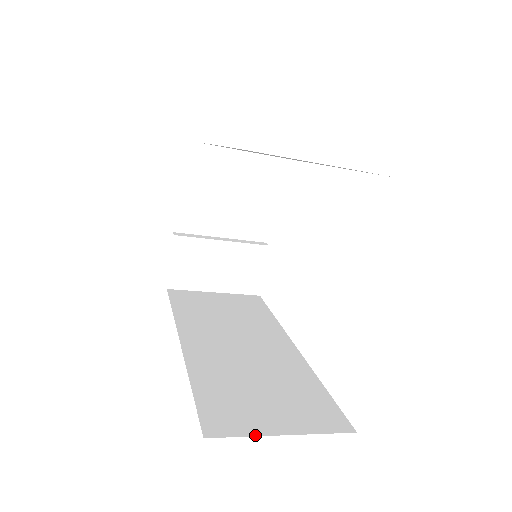
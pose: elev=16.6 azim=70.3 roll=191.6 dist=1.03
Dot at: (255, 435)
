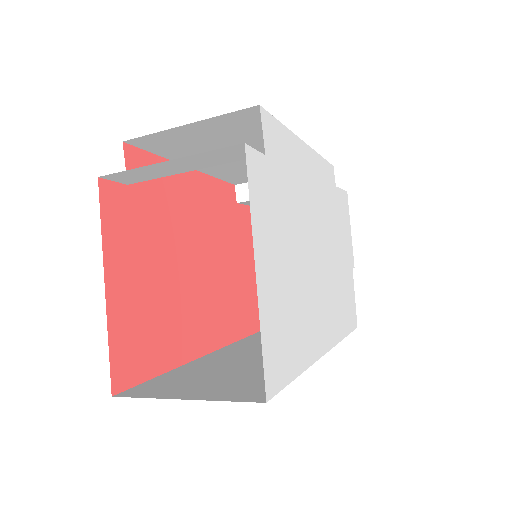
Dot at: occluded
